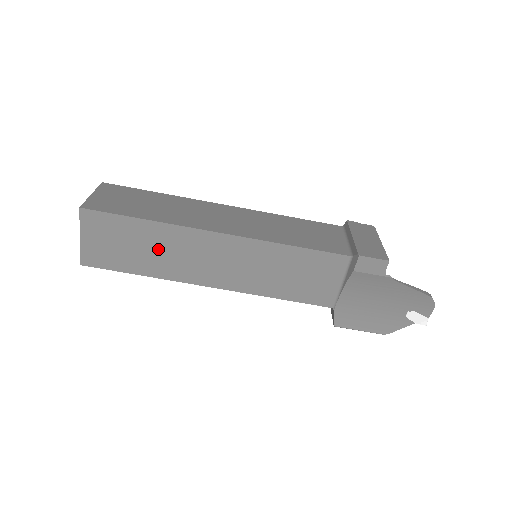
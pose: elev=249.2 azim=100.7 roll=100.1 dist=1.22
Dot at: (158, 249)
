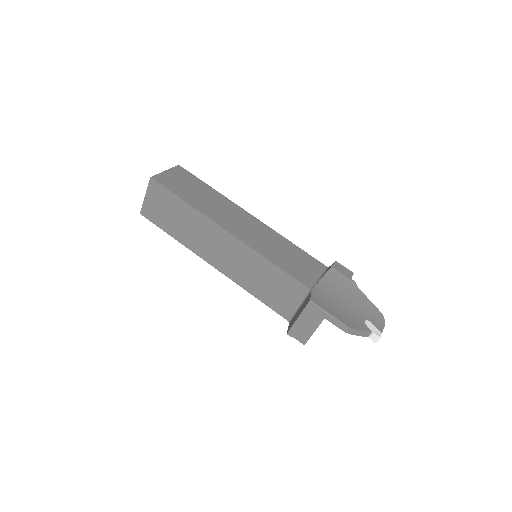
Dot at: (208, 200)
